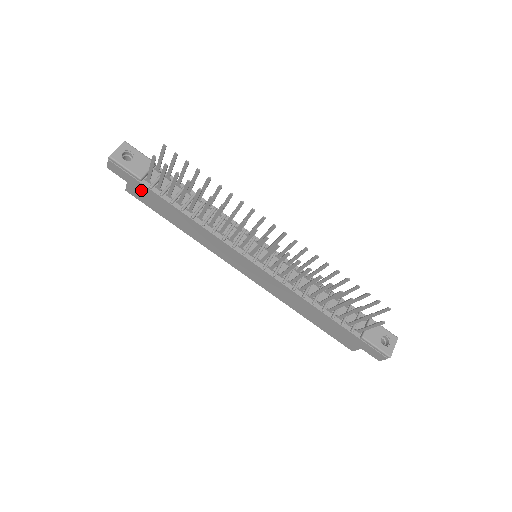
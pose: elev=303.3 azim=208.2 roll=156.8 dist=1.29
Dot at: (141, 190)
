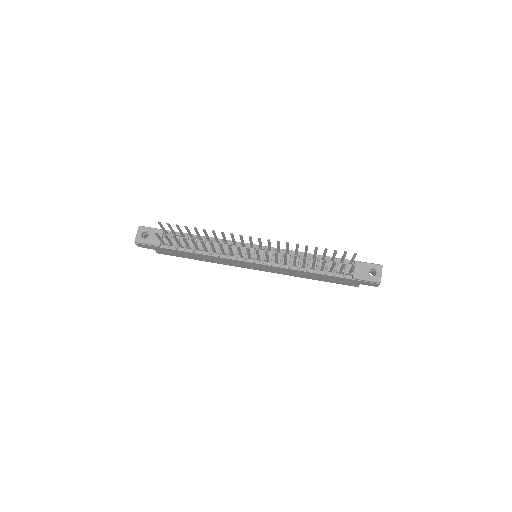
Dot at: (164, 251)
